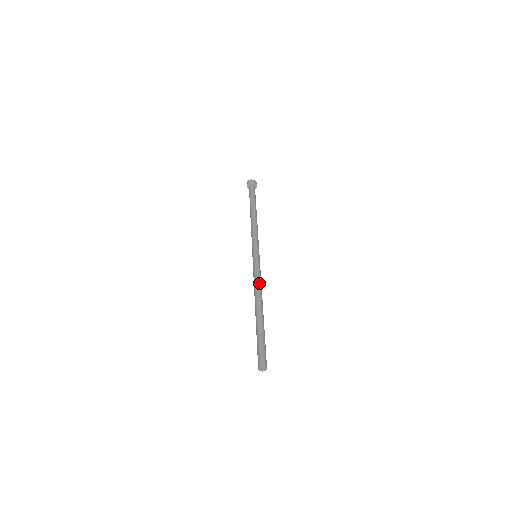
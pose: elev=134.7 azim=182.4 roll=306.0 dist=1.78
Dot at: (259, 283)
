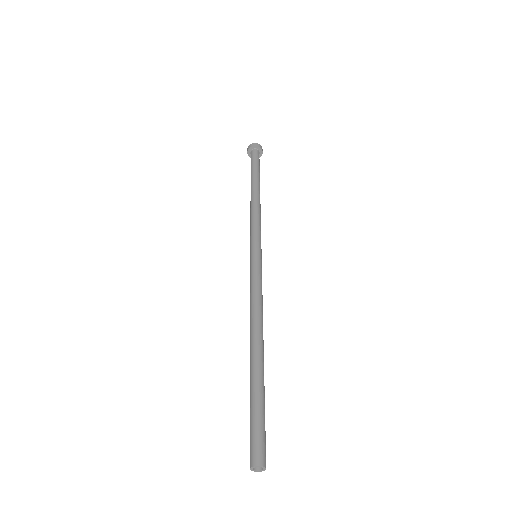
Dot at: (259, 302)
